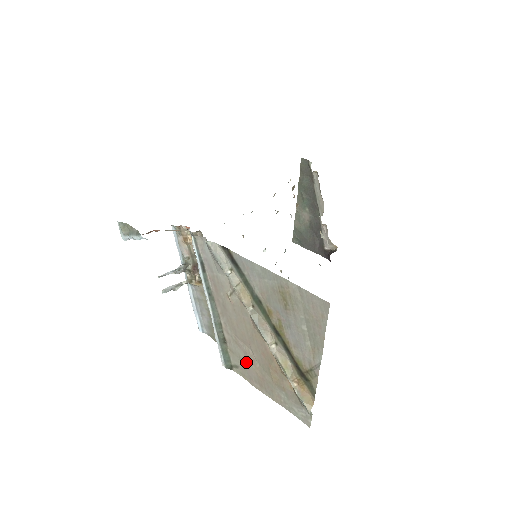
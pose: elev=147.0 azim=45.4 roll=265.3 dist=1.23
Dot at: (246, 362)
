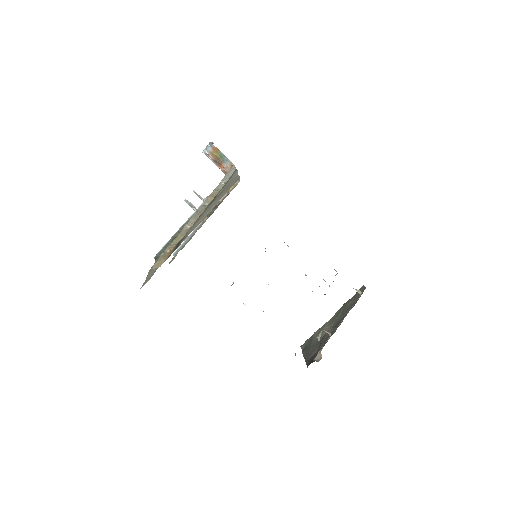
Dot at: occluded
